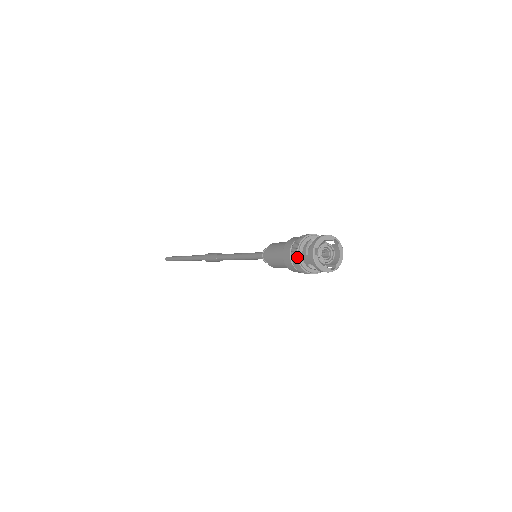
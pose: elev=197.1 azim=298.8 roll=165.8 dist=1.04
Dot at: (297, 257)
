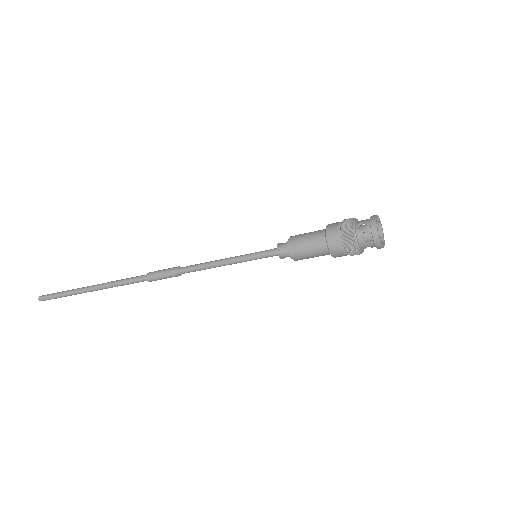
Dot at: (357, 248)
